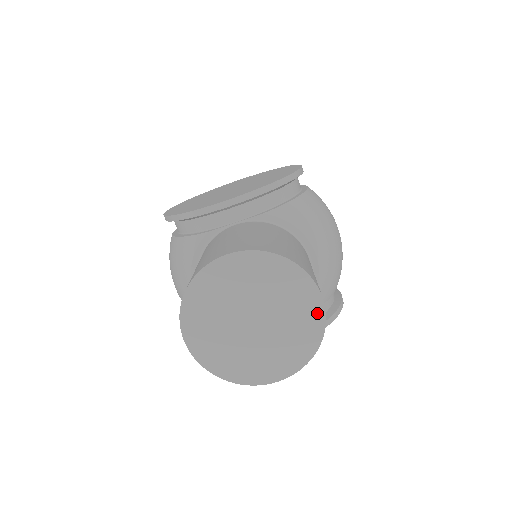
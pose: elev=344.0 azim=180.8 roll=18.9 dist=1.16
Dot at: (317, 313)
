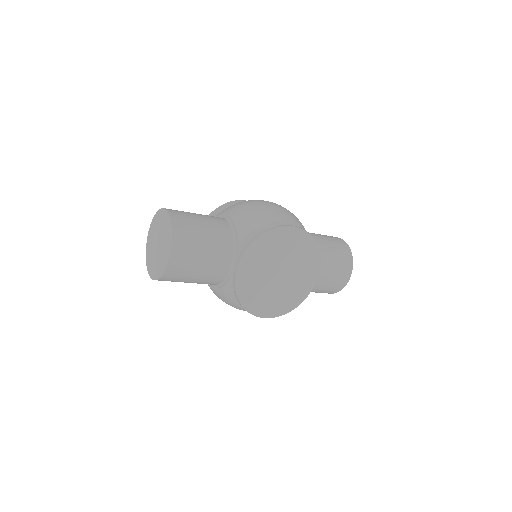
Dot at: (167, 216)
